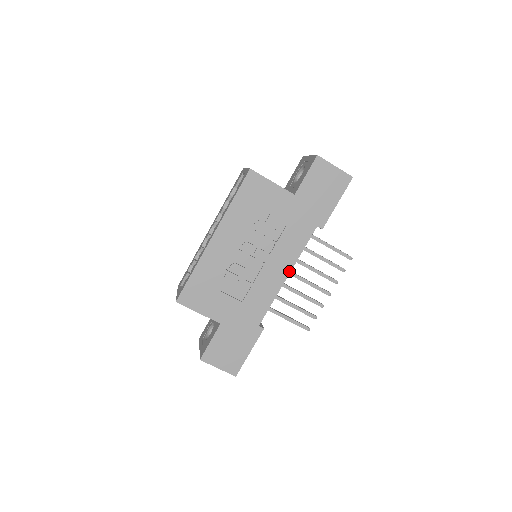
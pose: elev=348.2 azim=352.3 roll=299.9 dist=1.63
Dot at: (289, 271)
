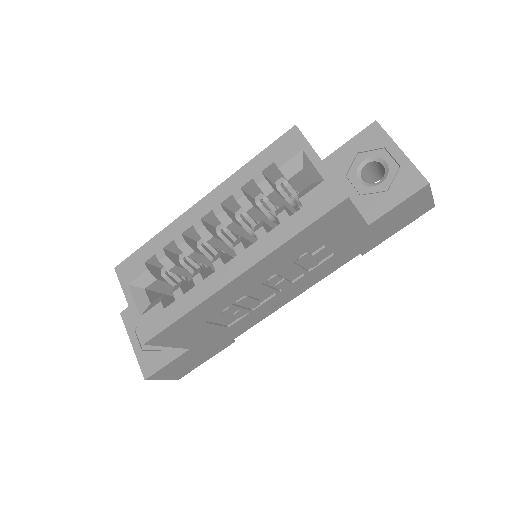
Dot at: (299, 294)
